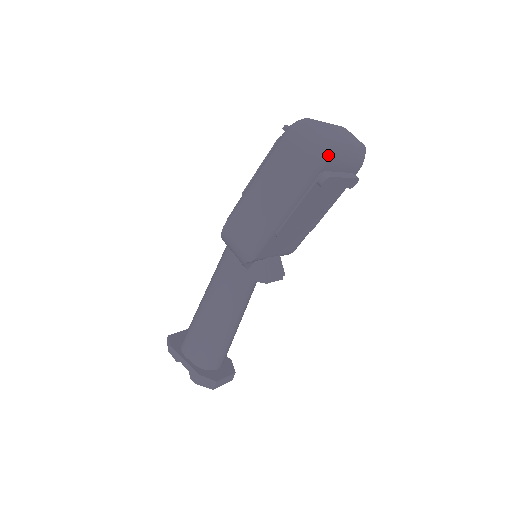
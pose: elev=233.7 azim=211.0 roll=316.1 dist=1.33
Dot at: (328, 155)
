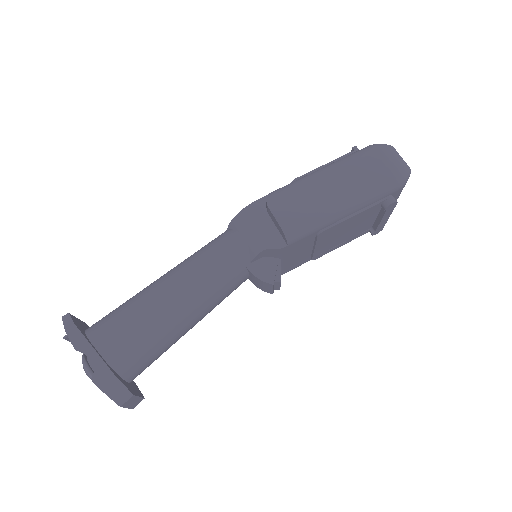
Dot at: (406, 182)
